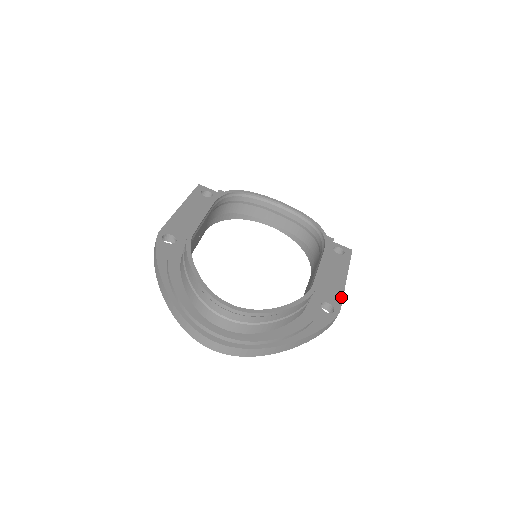
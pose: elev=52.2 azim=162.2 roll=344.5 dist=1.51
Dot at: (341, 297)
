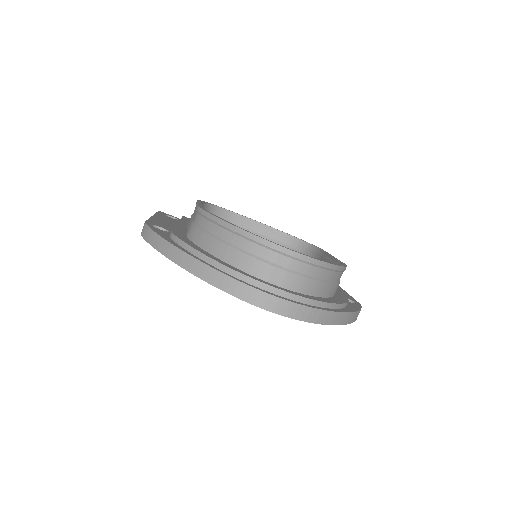
Dot at: (351, 297)
